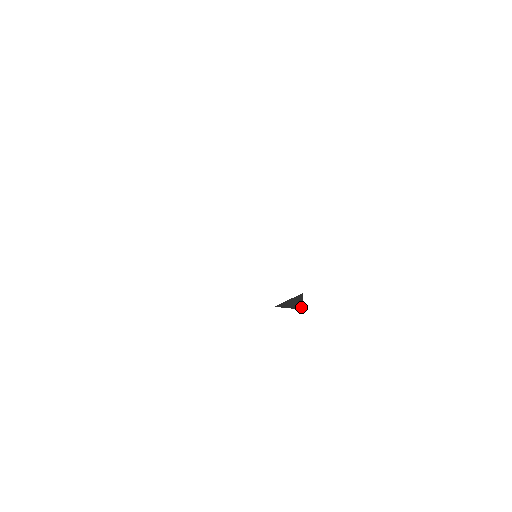
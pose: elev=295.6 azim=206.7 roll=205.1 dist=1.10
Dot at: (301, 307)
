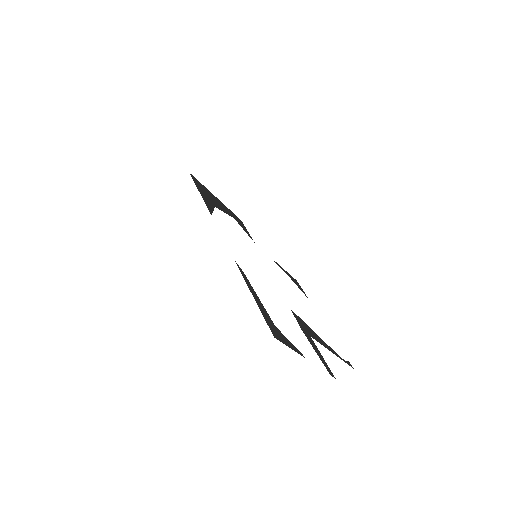
Dot at: (240, 223)
